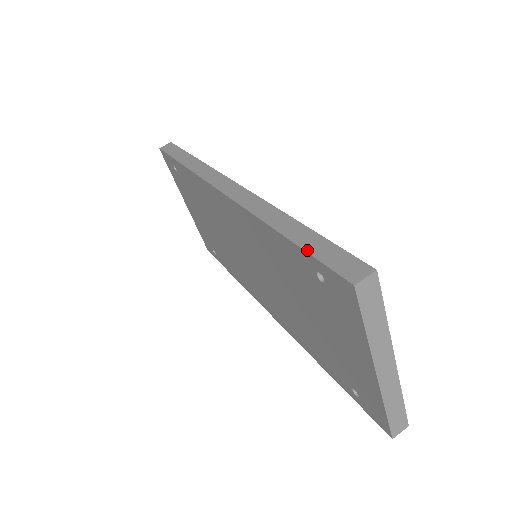
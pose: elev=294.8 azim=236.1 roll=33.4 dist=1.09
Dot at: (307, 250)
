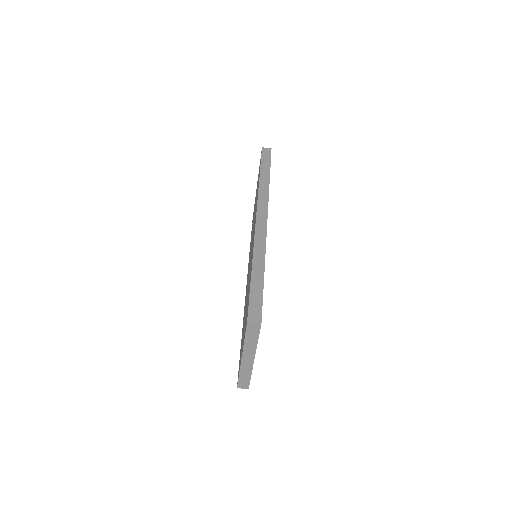
Dot at: (251, 289)
